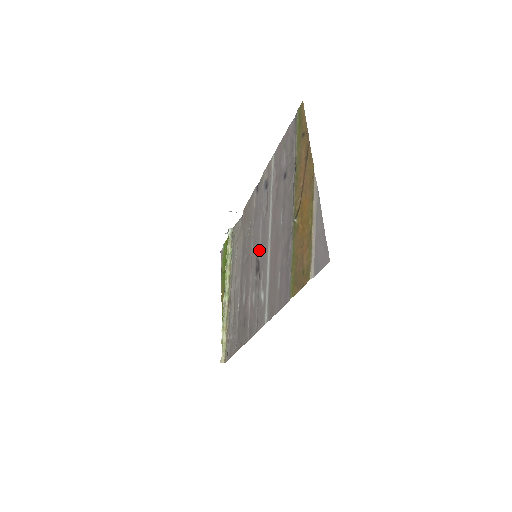
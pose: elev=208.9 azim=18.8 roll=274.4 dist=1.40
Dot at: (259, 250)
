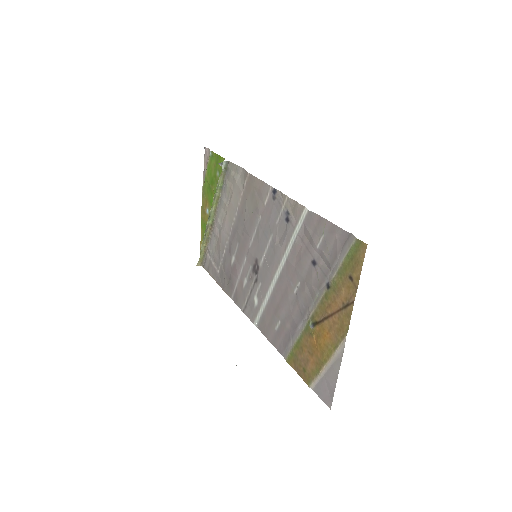
Dot at: (261, 260)
